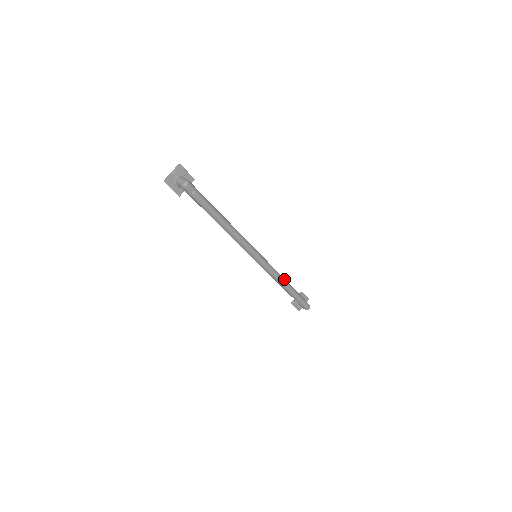
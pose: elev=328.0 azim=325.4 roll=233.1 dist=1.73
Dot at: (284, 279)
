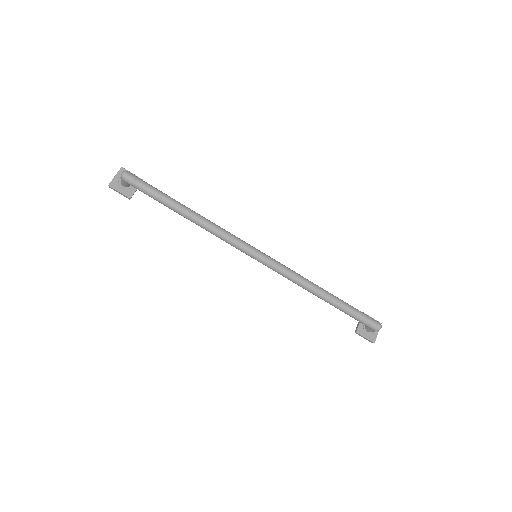
Dot at: (312, 283)
